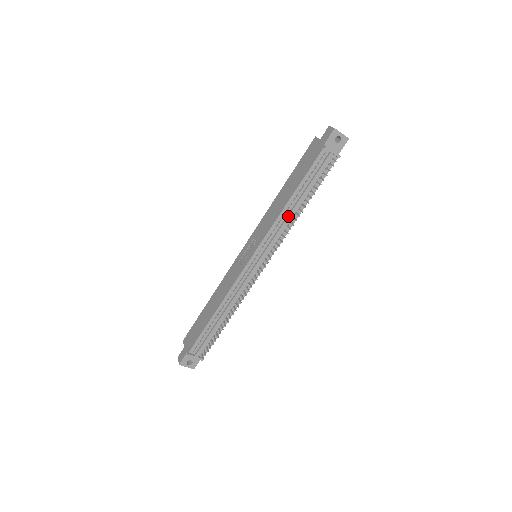
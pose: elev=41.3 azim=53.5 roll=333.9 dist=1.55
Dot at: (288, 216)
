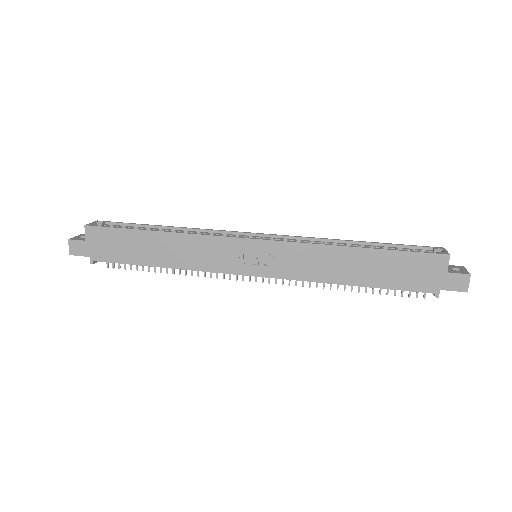
Dot at: occluded
